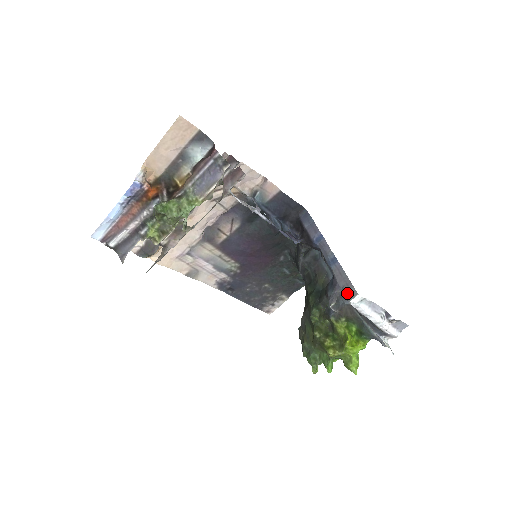
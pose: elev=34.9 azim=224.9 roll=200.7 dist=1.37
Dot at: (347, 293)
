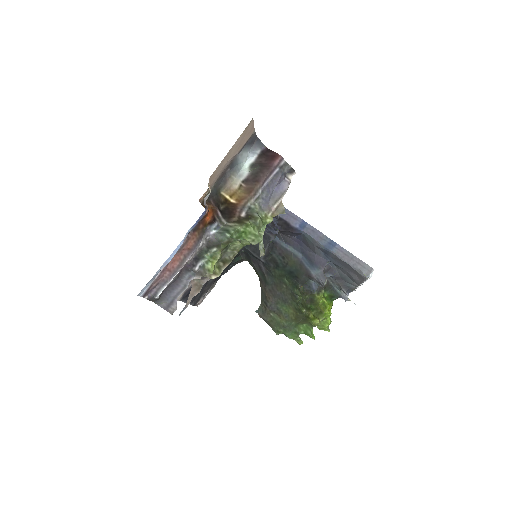
Dot at: (362, 270)
